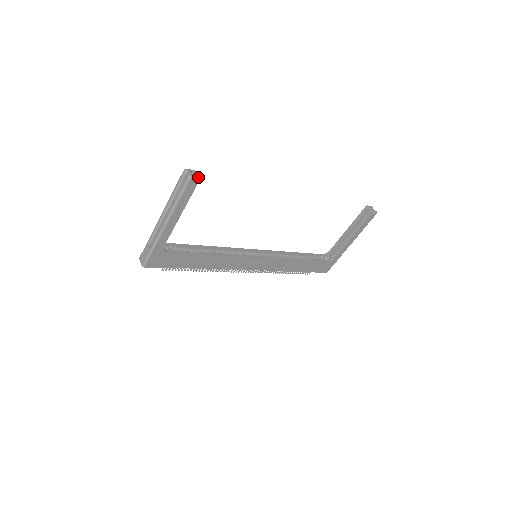
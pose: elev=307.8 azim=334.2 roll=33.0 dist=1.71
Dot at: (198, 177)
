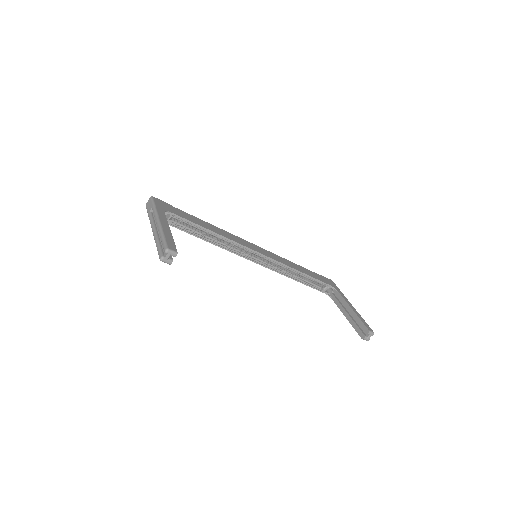
Dot at: (170, 263)
